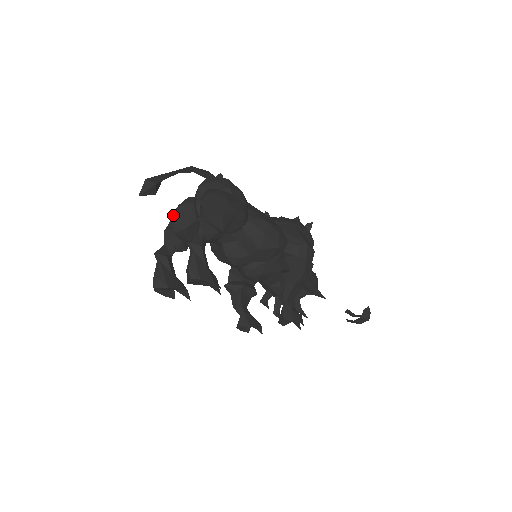
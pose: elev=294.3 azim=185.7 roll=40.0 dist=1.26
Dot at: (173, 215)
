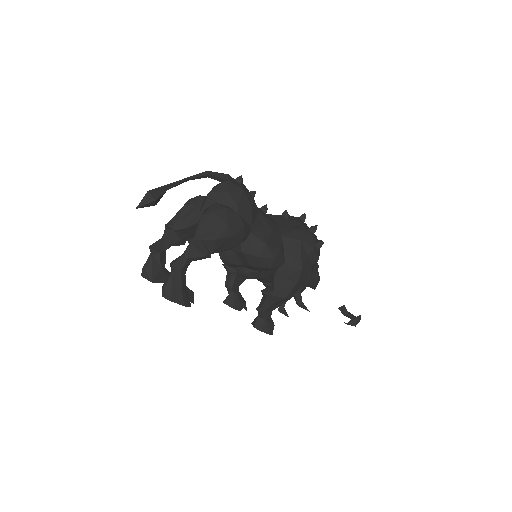
Dot at: (178, 211)
